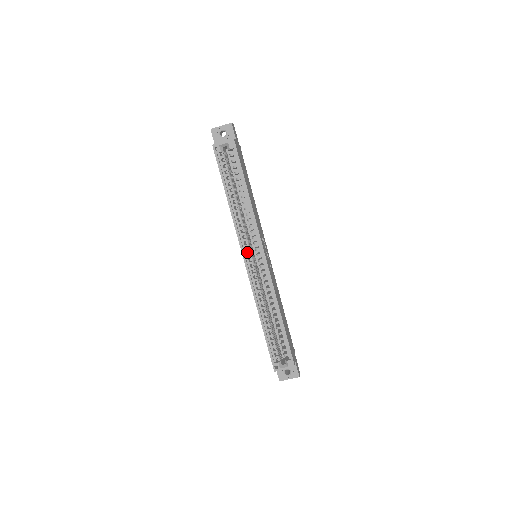
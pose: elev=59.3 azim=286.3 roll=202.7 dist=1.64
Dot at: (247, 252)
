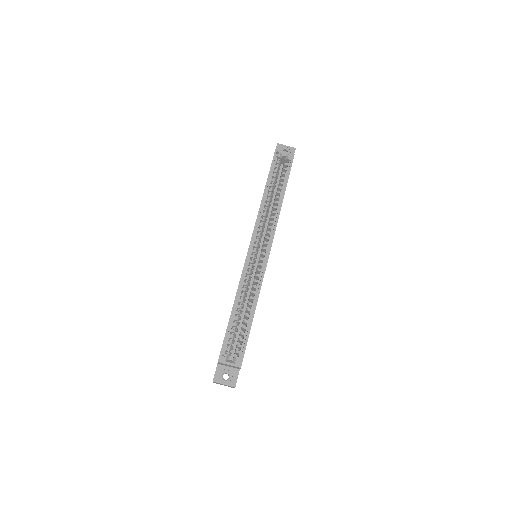
Dot at: (256, 240)
